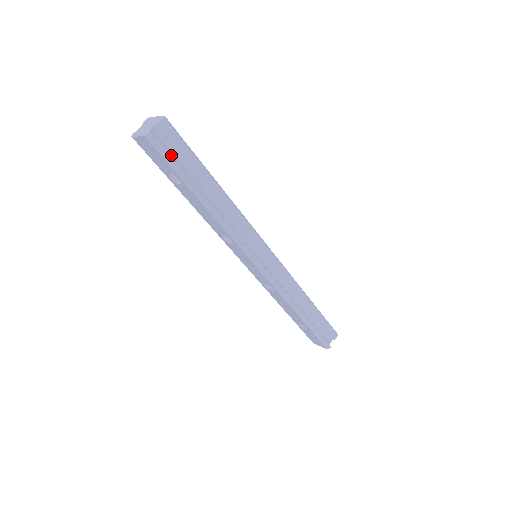
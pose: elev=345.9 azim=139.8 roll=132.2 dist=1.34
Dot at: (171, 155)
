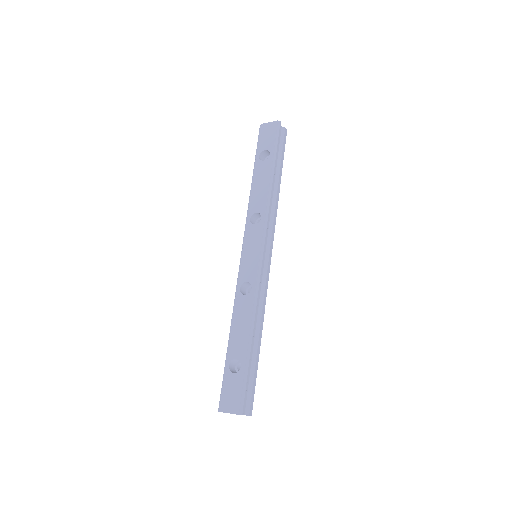
Dot at: (278, 142)
